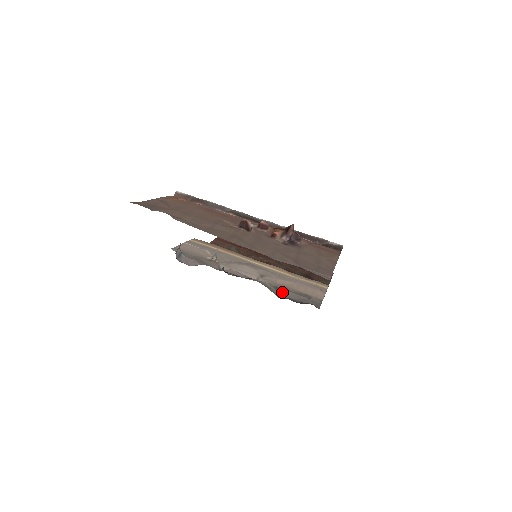
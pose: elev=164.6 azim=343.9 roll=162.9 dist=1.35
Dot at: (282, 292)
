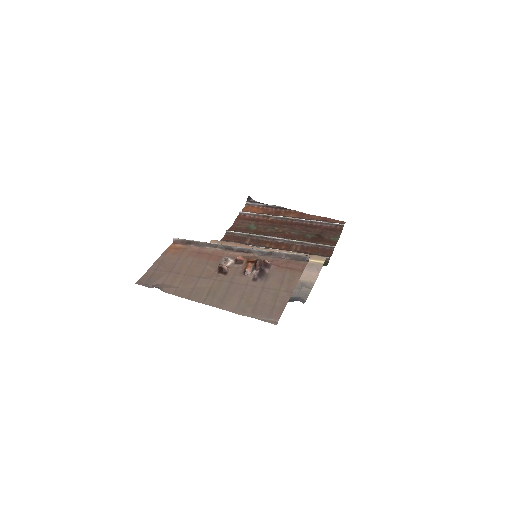
Dot at: occluded
